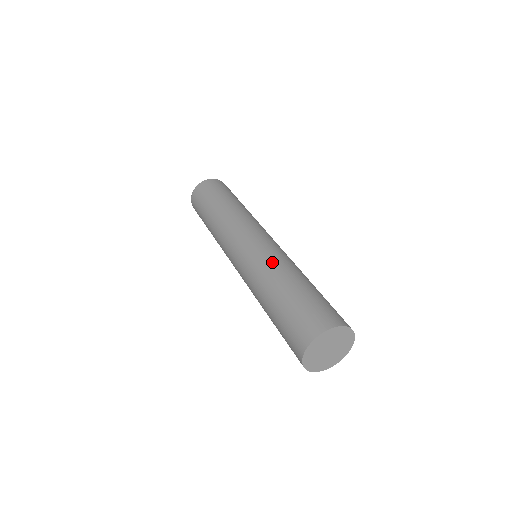
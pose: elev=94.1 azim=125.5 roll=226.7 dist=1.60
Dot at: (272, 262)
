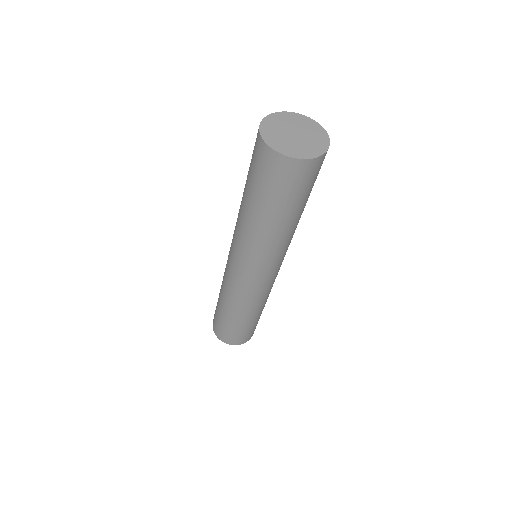
Dot at: occluded
